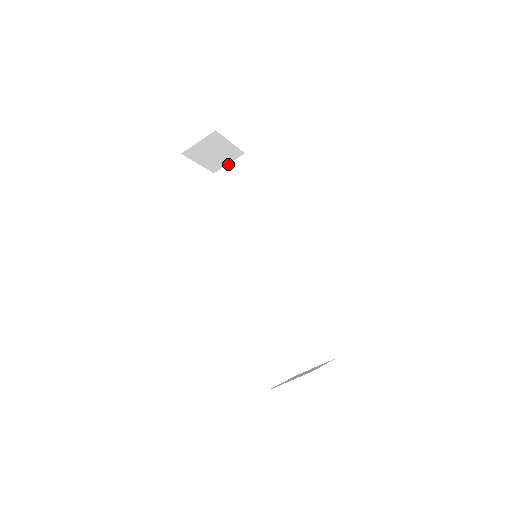
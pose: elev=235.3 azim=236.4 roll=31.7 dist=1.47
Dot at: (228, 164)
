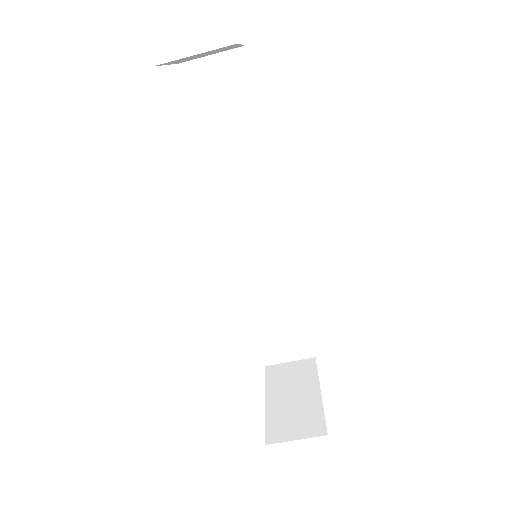
Dot at: (208, 55)
